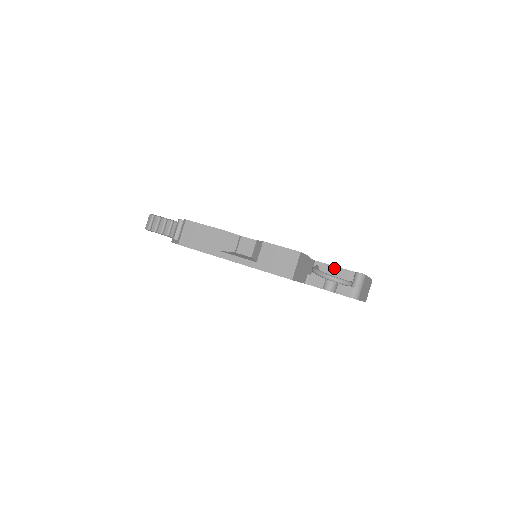
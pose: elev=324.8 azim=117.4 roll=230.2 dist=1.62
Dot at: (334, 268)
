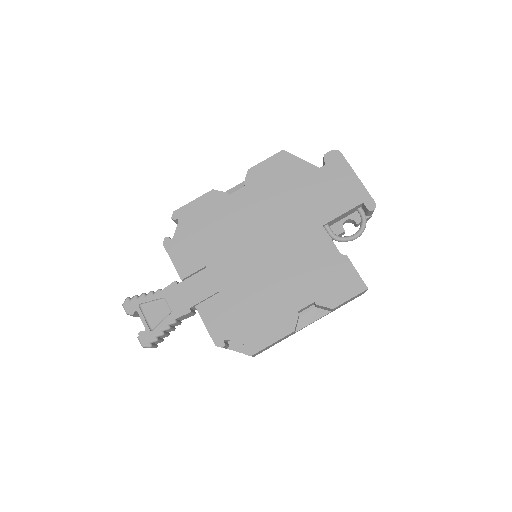
Dot at: (342, 216)
